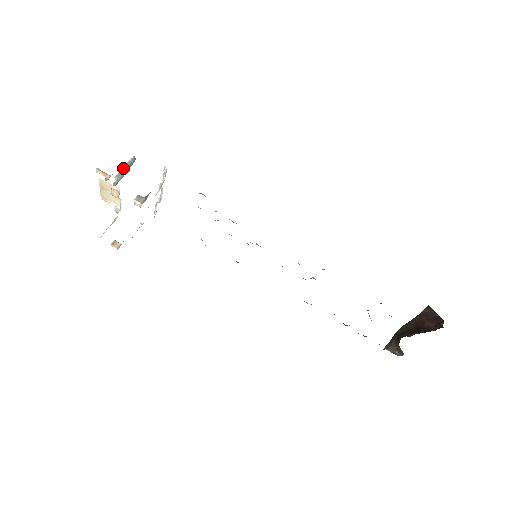
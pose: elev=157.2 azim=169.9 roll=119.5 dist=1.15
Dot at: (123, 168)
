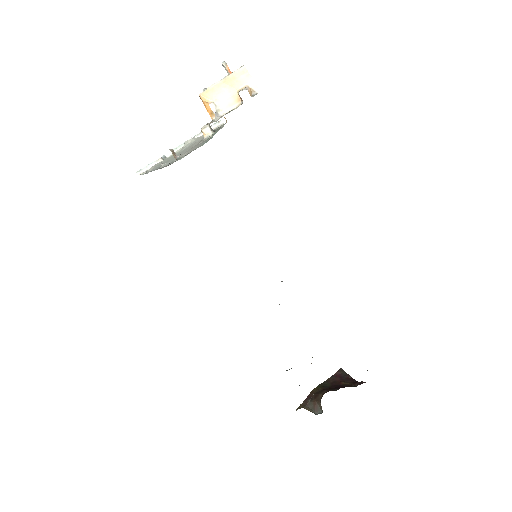
Dot at: occluded
